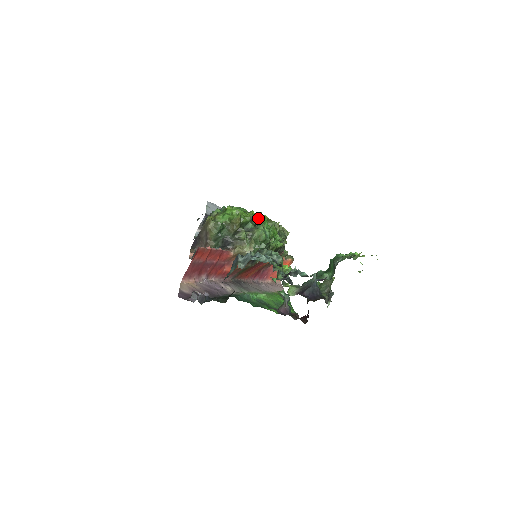
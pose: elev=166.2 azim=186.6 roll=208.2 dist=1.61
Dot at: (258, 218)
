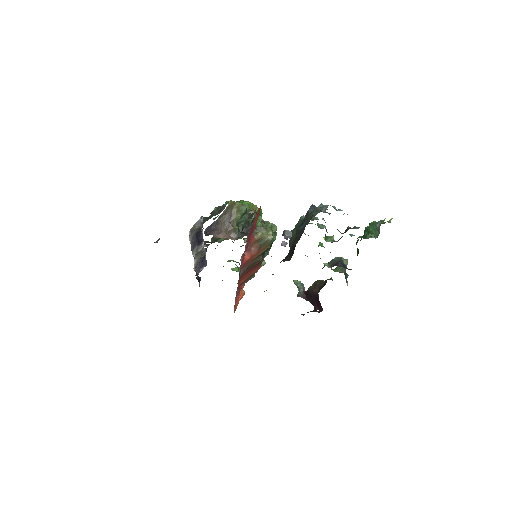
Dot at: occluded
